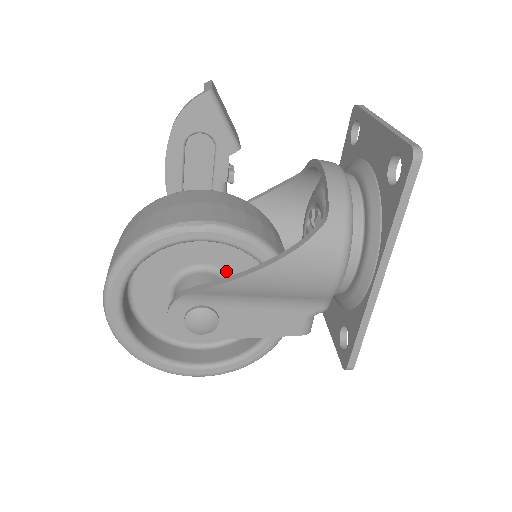
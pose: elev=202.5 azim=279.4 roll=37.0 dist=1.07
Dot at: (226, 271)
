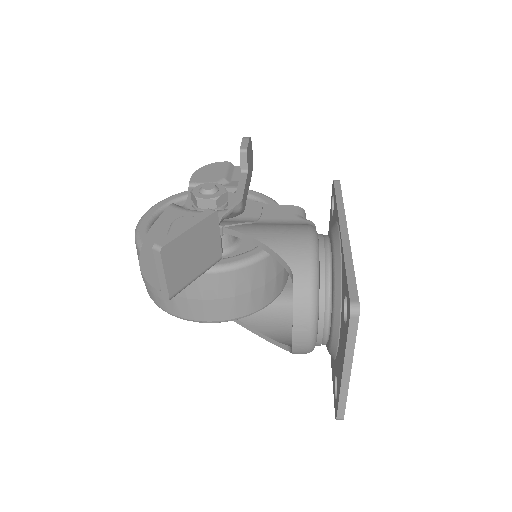
Dot at: occluded
